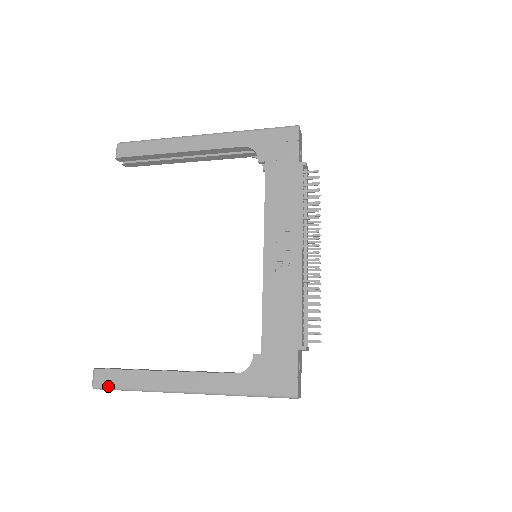
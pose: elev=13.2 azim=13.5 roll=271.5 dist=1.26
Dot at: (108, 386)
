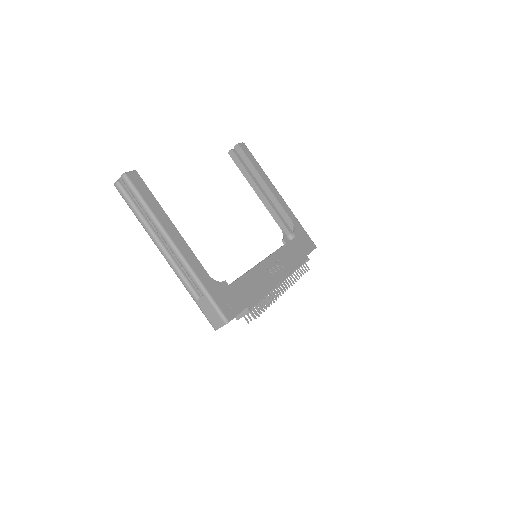
Dot at: (135, 186)
